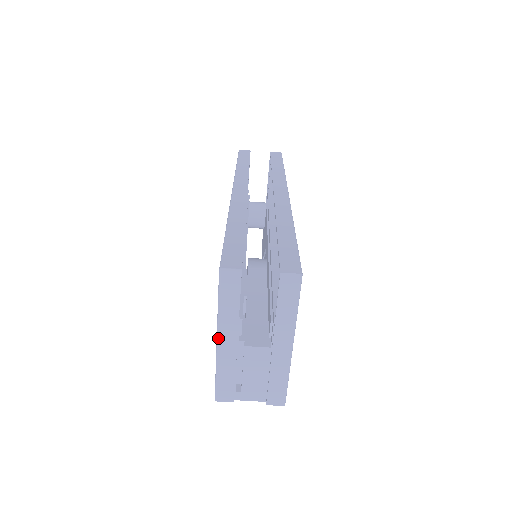
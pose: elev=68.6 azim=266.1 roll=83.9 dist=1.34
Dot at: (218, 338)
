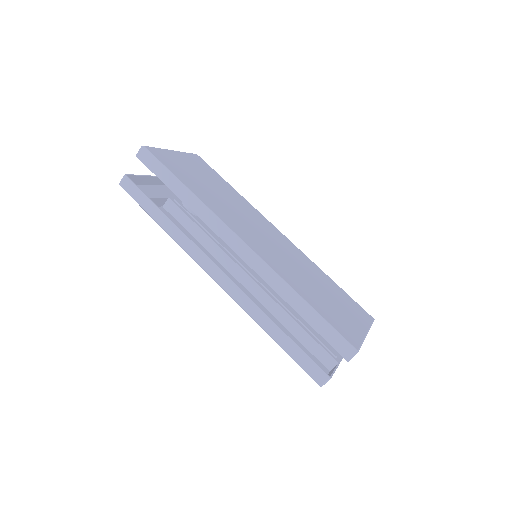
Dot at: occluded
